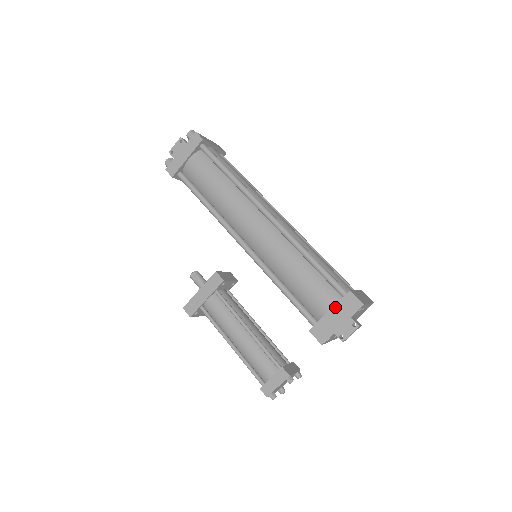
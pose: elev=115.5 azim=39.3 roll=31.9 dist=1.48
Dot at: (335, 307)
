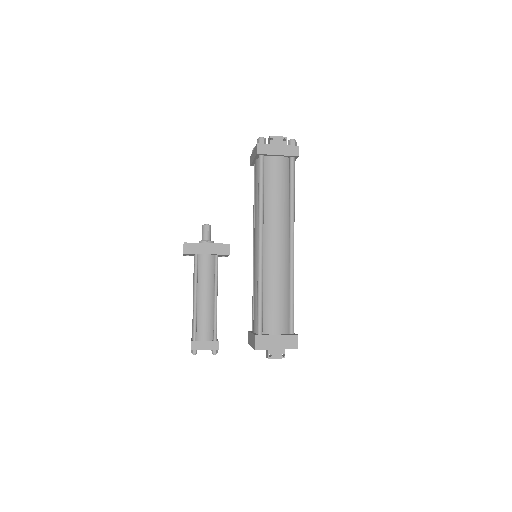
Dot at: (282, 336)
